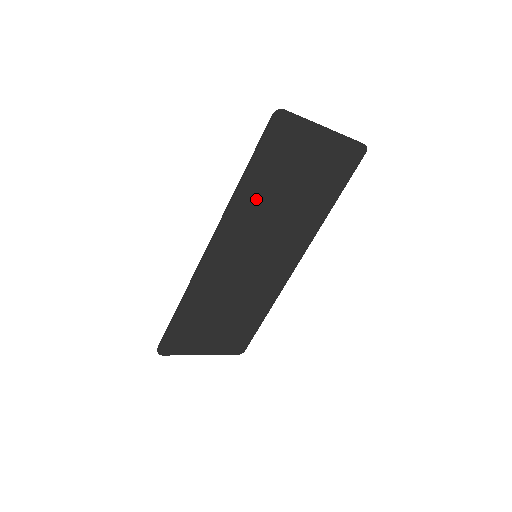
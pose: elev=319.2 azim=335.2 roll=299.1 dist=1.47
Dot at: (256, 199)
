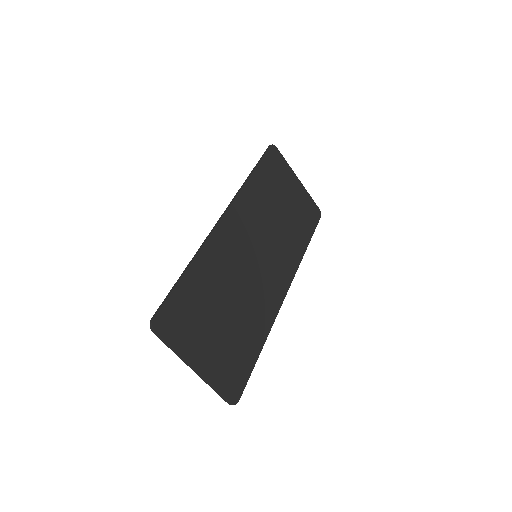
Dot at: (259, 196)
